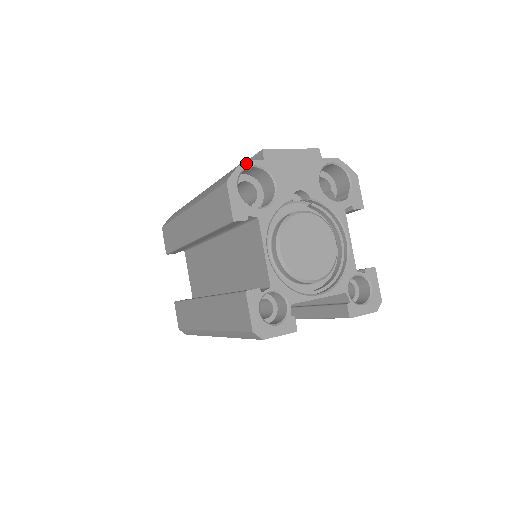
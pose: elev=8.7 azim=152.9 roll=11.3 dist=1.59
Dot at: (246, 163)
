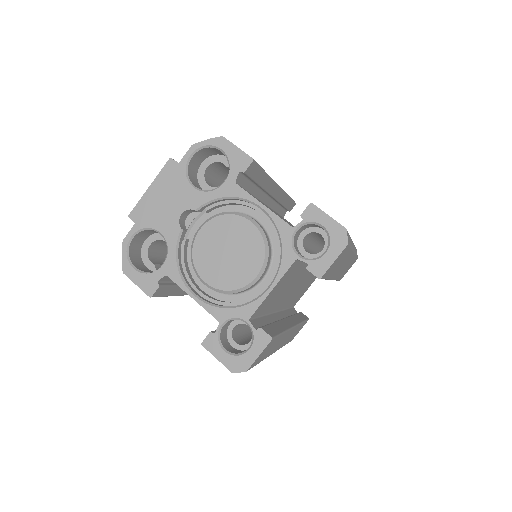
Dot at: (125, 242)
